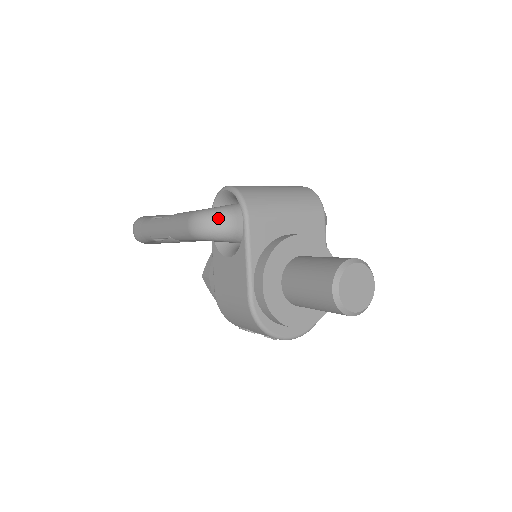
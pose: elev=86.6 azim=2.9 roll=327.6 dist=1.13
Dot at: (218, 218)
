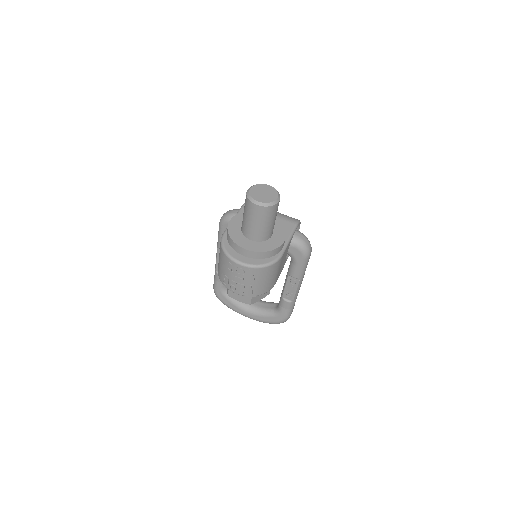
Dot at: (232, 210)
